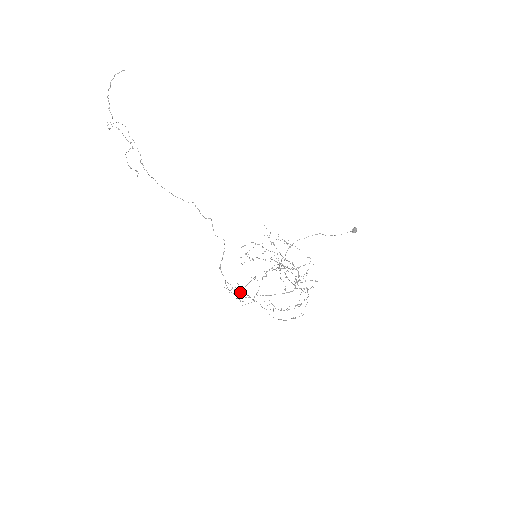
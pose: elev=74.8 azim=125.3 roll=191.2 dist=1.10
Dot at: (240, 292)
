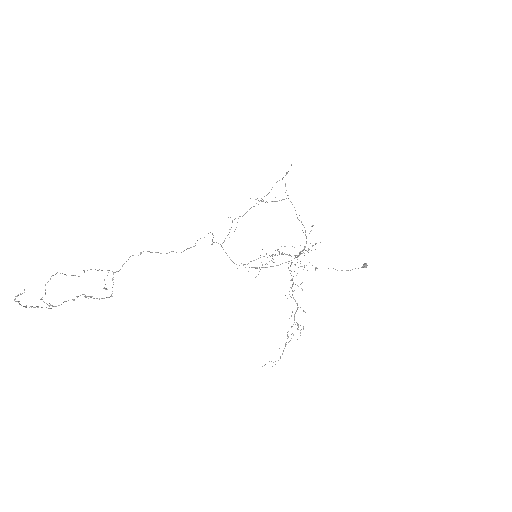
Dot at: occluded
